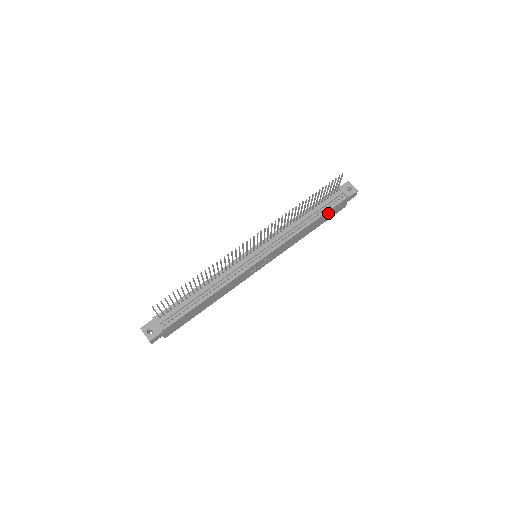
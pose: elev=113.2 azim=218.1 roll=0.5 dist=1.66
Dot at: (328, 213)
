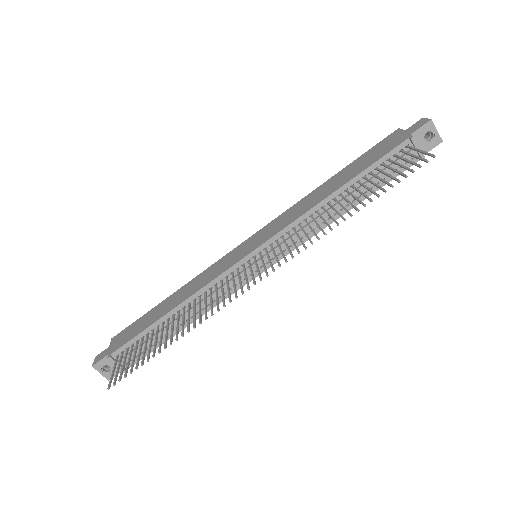
Dot at: occluded
